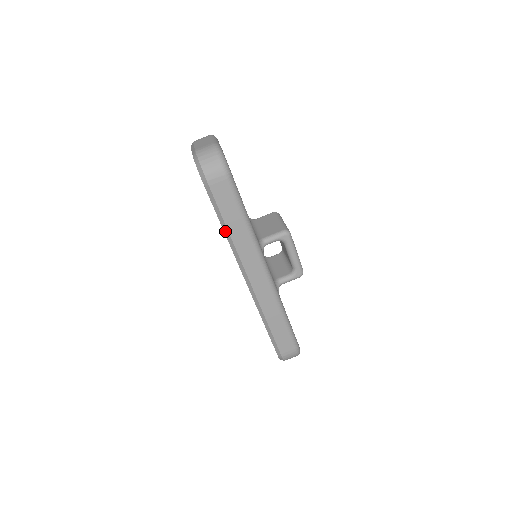
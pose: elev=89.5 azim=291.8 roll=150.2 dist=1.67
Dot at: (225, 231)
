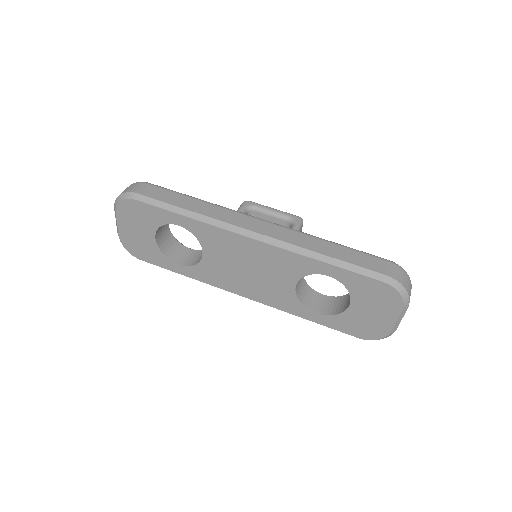
Dot at: (187, 215)
